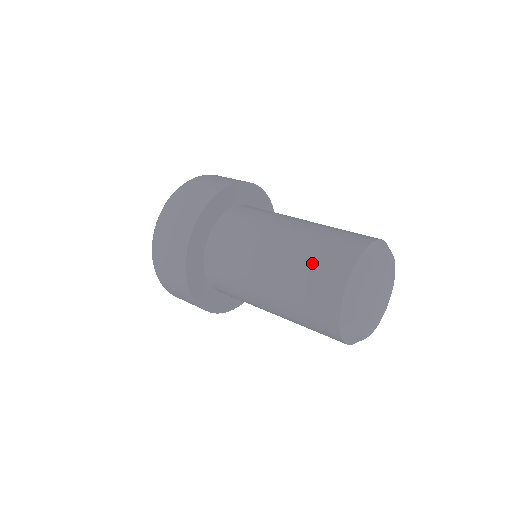
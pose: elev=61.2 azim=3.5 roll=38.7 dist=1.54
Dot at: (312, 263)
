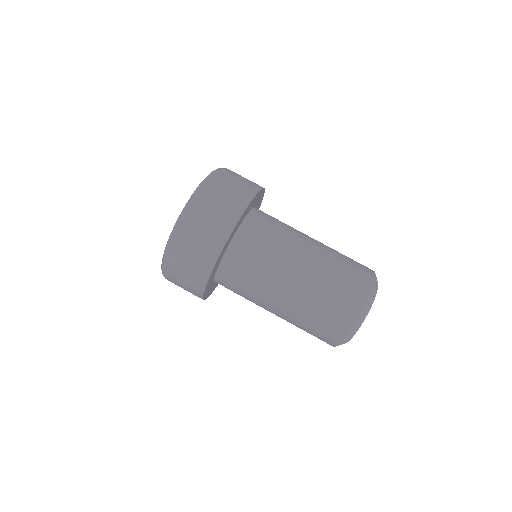
Dot at: (327, 301)
